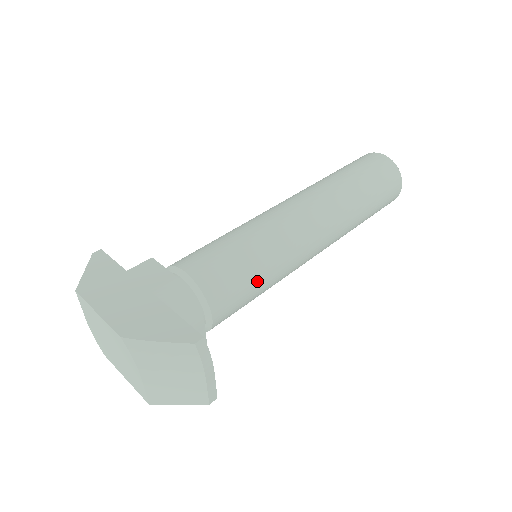
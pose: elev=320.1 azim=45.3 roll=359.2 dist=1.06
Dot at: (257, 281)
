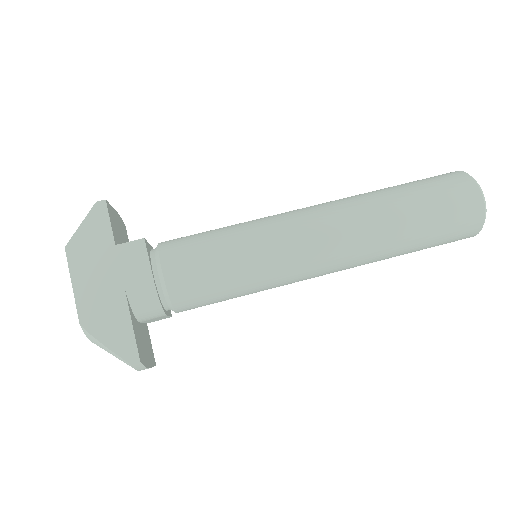
Dot at: (233, 296)
